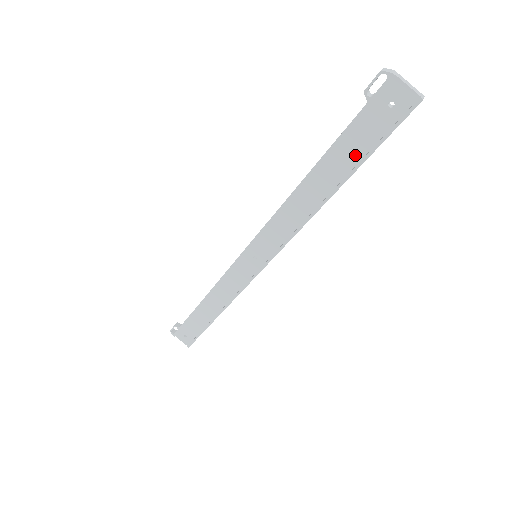
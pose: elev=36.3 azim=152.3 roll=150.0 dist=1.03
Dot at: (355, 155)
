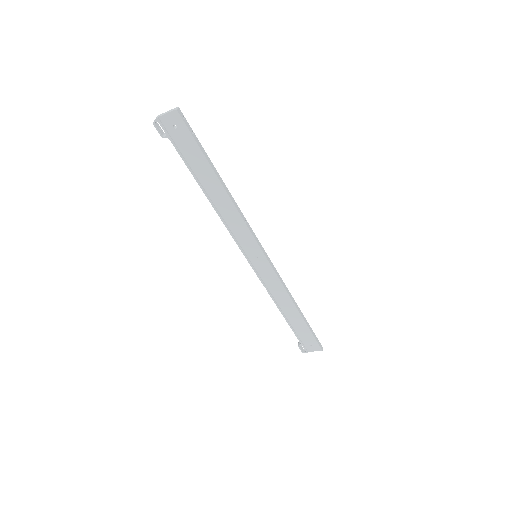
Dot at: (200, 160)
